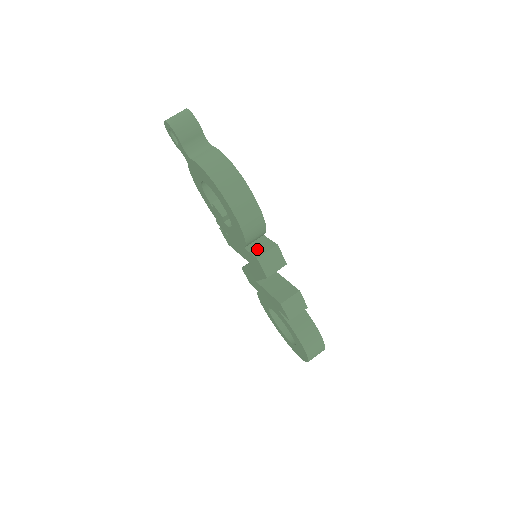
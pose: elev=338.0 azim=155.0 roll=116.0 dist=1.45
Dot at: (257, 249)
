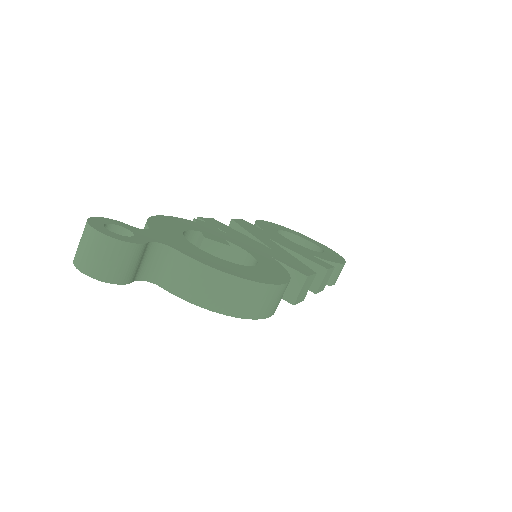
Dot at: occluded
